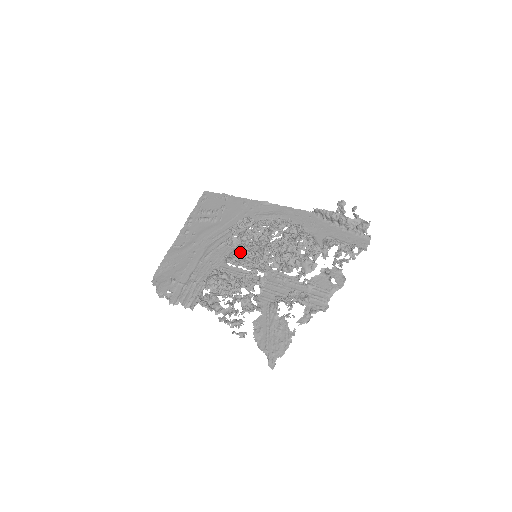
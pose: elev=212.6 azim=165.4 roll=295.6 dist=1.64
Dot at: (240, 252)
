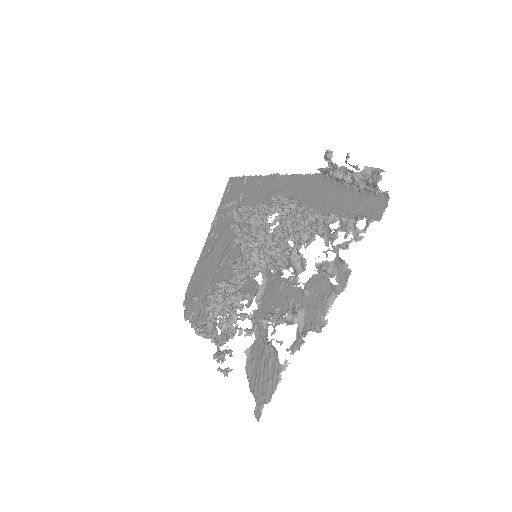
Dot at: (242, 253)
